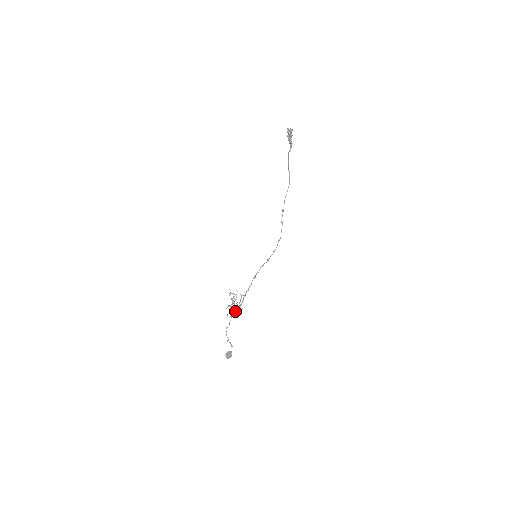
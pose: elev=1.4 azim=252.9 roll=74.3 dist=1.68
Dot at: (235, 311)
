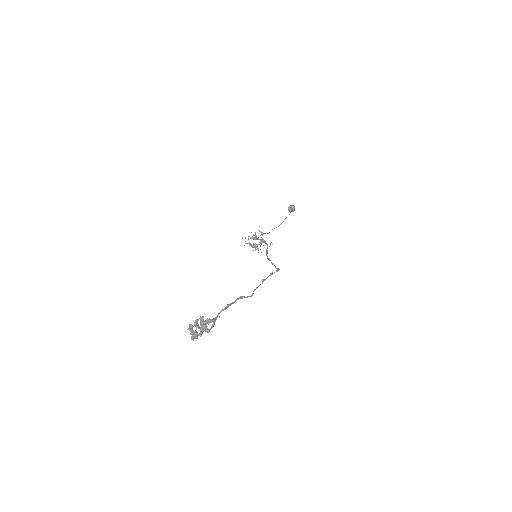
Dot at: (262, 239)
